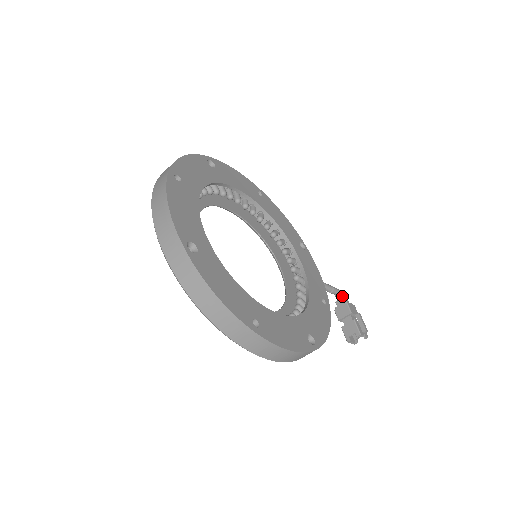
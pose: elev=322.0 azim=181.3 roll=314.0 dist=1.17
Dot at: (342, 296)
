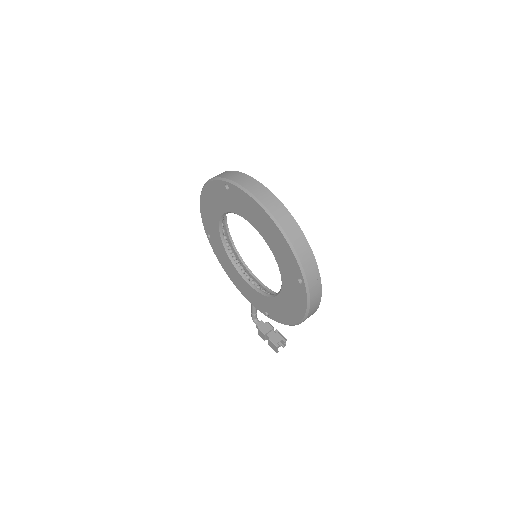
Dot at: occluded
